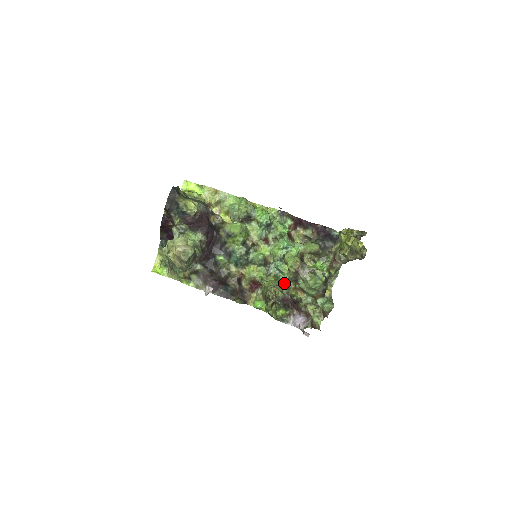
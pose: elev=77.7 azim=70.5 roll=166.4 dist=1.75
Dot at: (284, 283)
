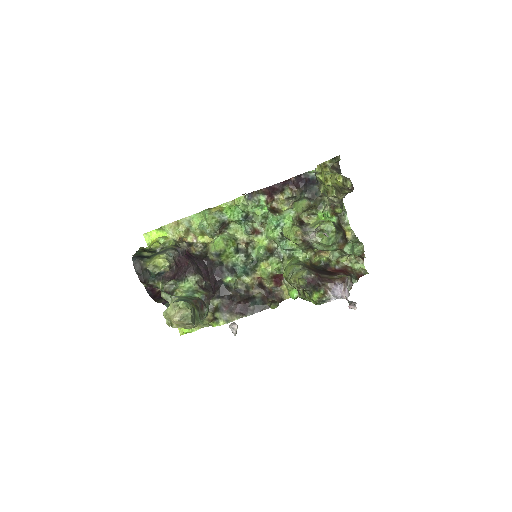
Dot at: (302, 257)
